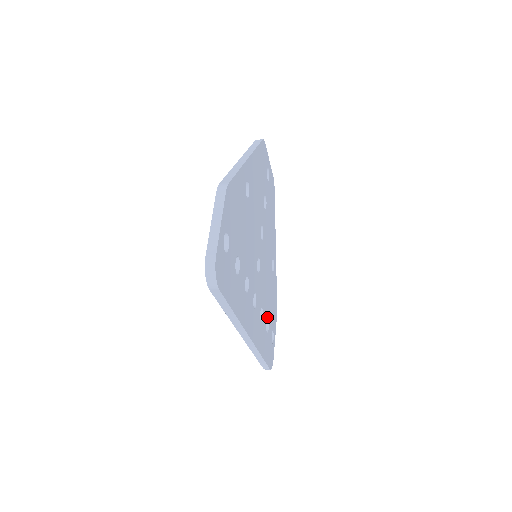
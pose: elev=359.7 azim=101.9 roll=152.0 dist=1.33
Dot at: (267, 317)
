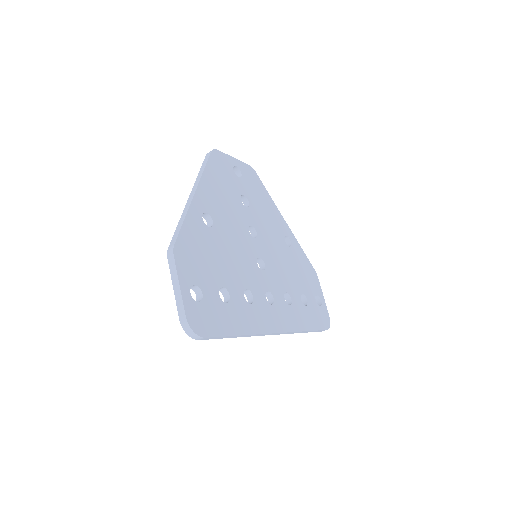
Dot at: (300, 292)
